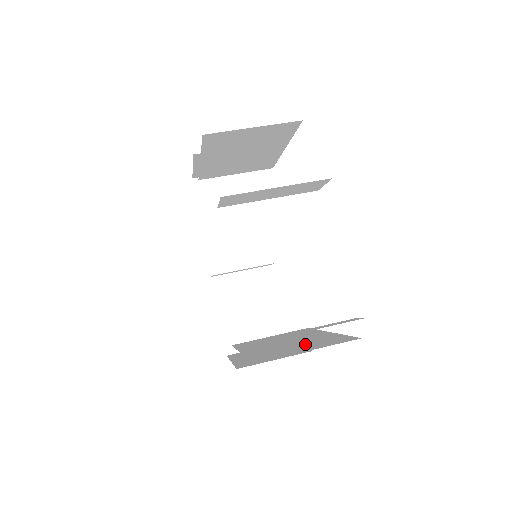
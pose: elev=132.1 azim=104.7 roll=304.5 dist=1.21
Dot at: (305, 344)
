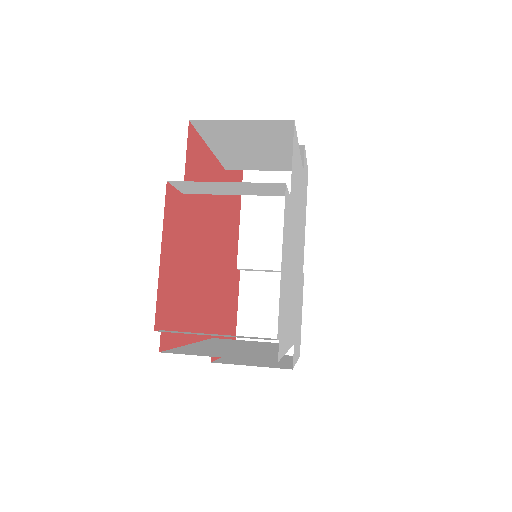
Dot at: (237, 352)
